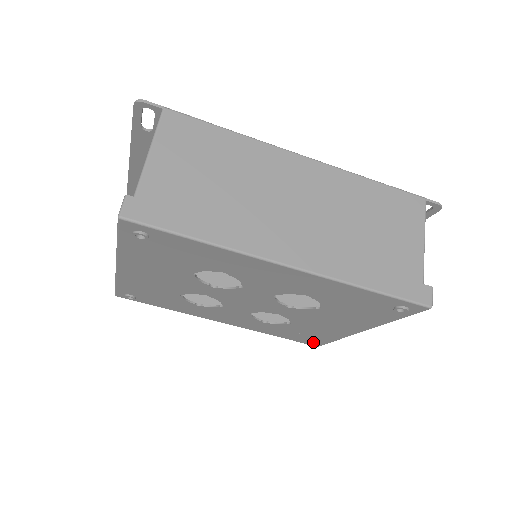
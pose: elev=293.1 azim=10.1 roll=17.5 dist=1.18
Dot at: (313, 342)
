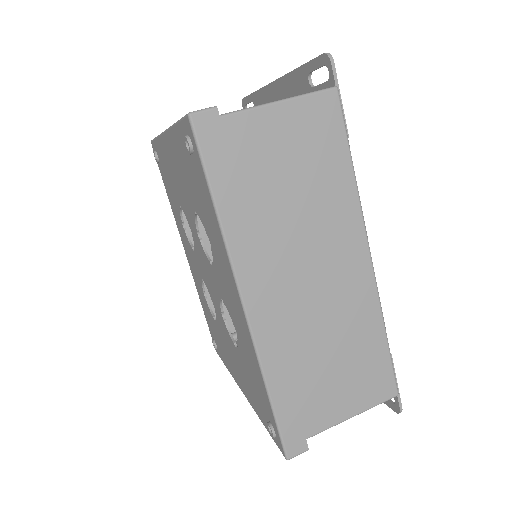
Dot at: (216, 346)
